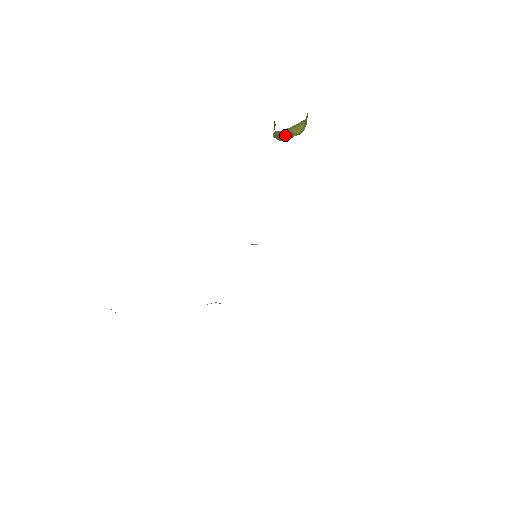
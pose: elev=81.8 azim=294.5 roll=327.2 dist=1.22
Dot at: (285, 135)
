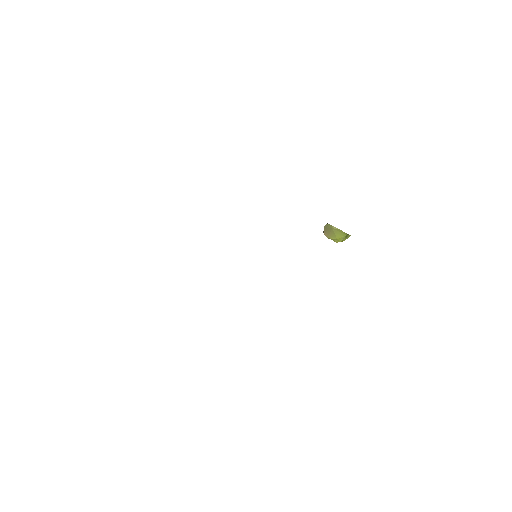
Dot at: (331, 231)
